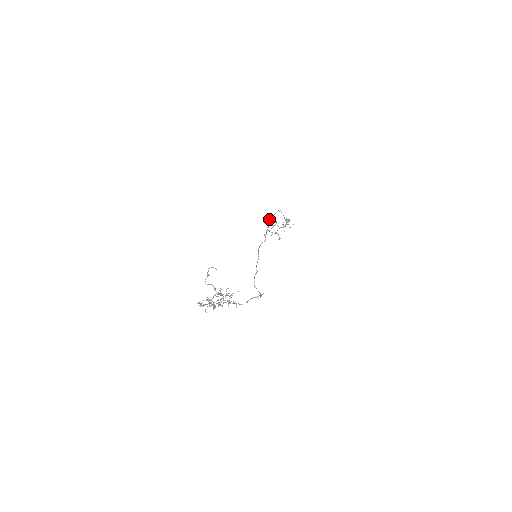
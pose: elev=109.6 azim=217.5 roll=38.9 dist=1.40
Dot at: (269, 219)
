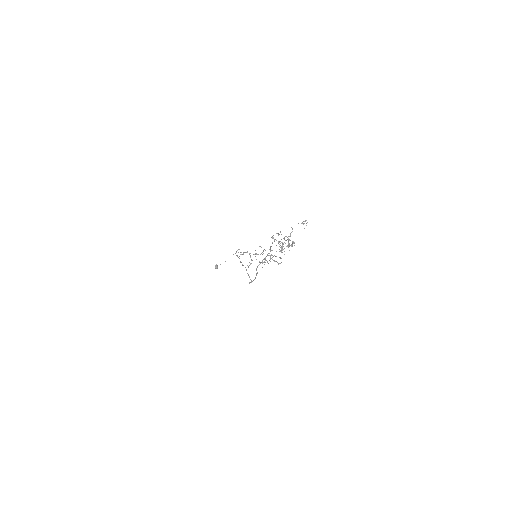
Dot at: occluded
